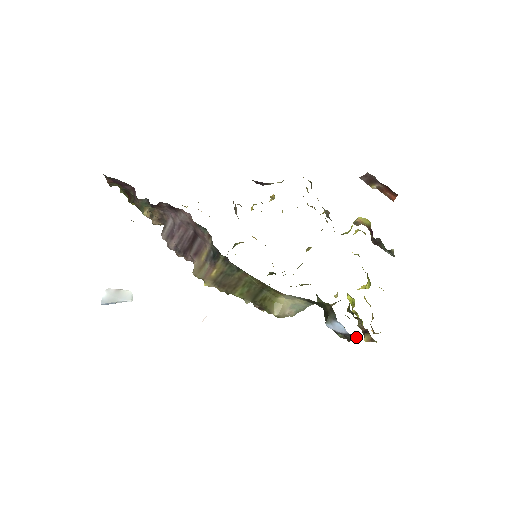
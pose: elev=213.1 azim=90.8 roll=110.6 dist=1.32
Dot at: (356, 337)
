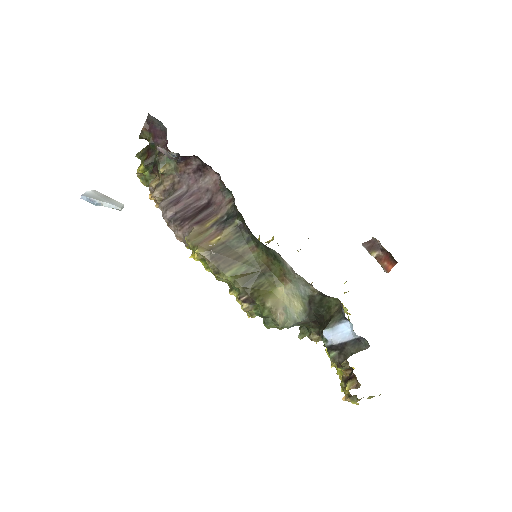
Dot at: (363, 343)
